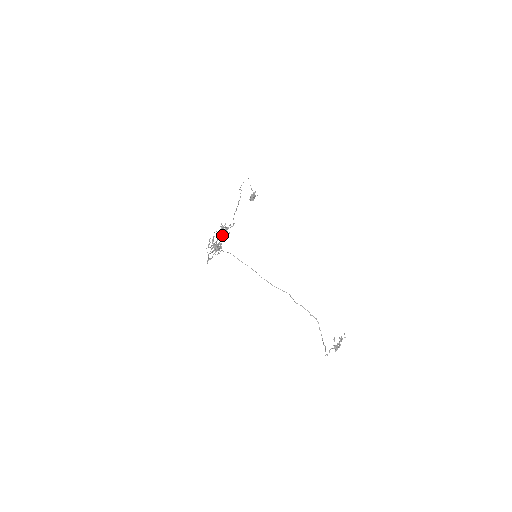
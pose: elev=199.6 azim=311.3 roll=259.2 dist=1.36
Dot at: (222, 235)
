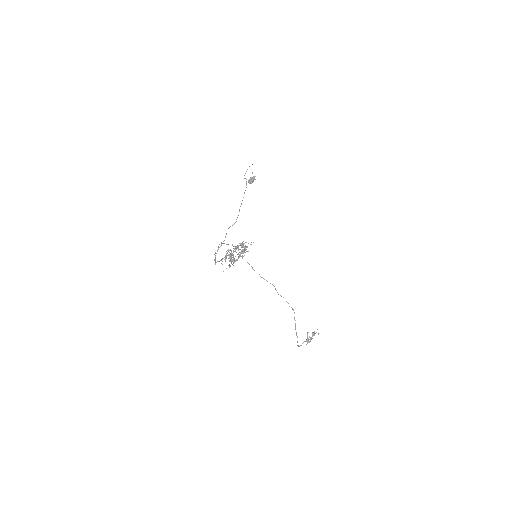
Dot at: (241, 253)
